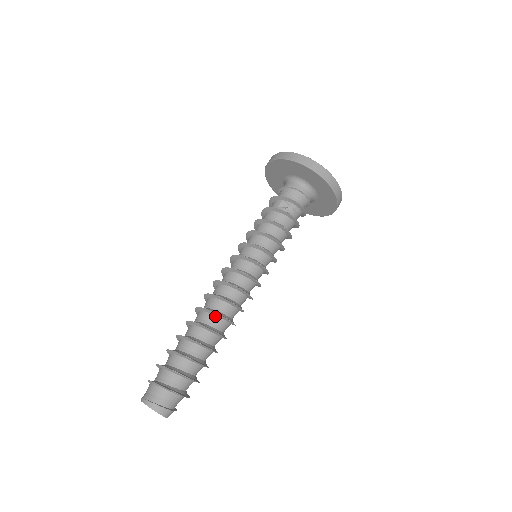
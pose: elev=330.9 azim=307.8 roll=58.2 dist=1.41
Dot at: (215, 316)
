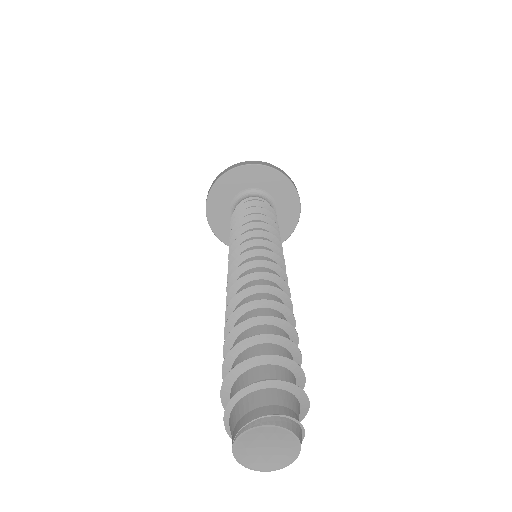
Dot at: (274, 296)
